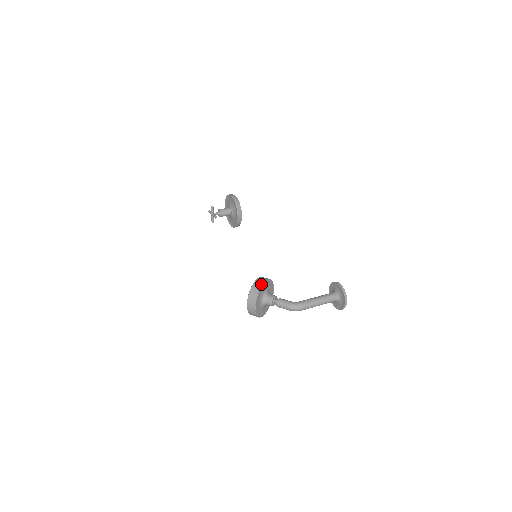
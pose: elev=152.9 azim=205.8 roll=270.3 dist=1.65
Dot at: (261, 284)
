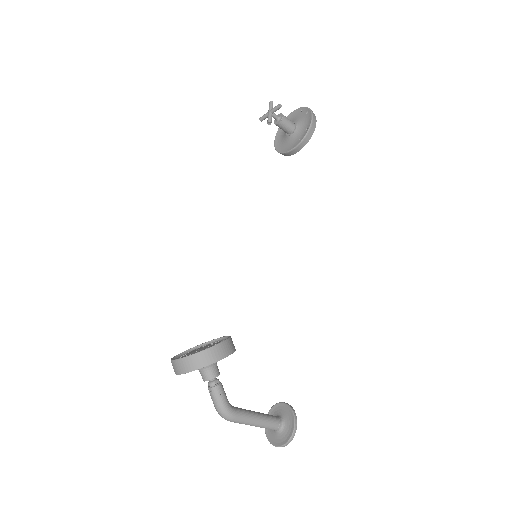
Dot at: (217, 360)
